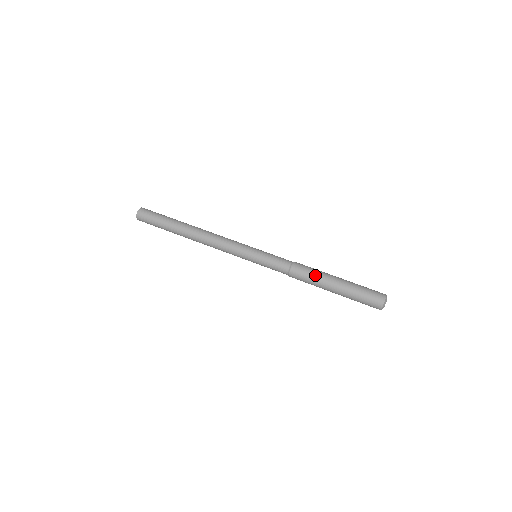
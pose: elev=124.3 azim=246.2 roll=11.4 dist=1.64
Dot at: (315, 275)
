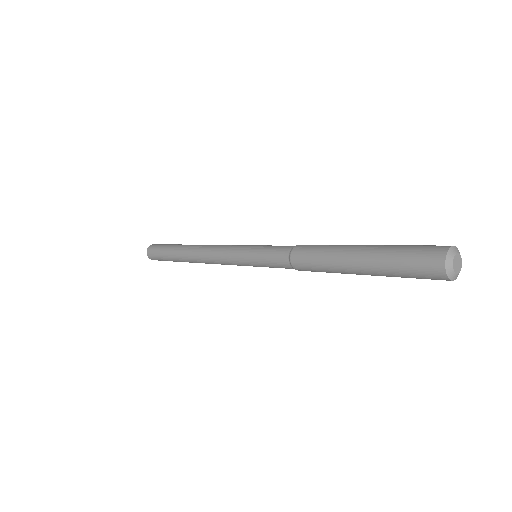
Dot at: occluded
